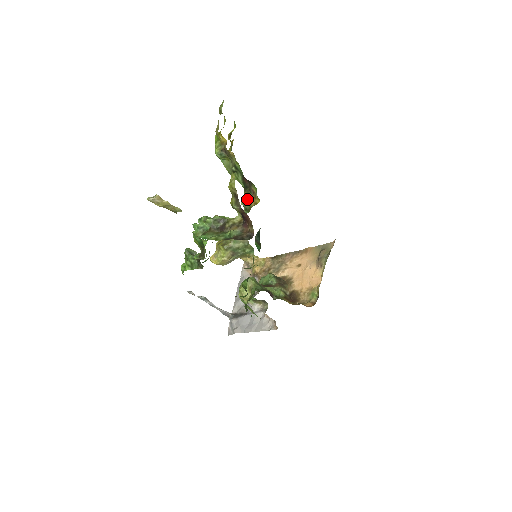
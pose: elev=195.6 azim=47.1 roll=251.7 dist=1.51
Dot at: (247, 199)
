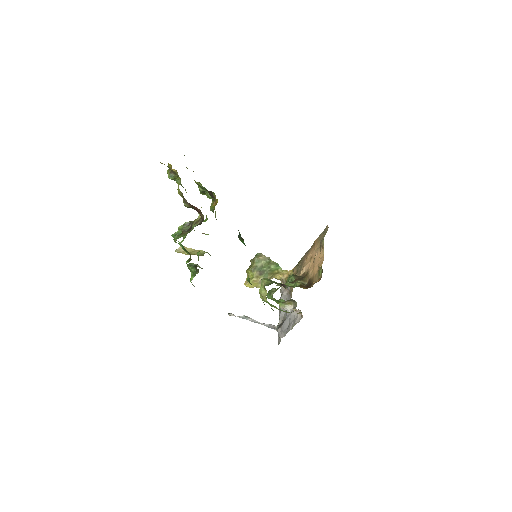
Dot at: (212, 204)
